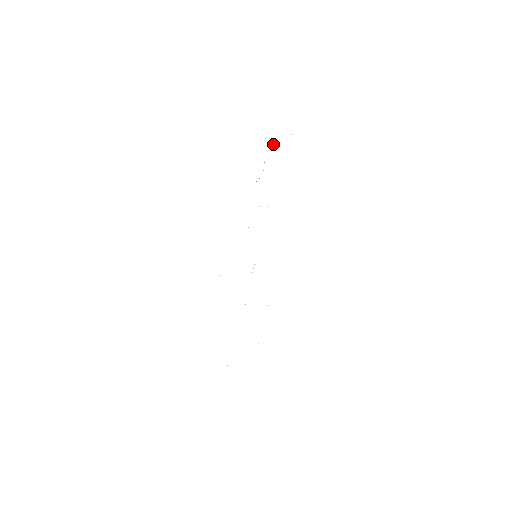
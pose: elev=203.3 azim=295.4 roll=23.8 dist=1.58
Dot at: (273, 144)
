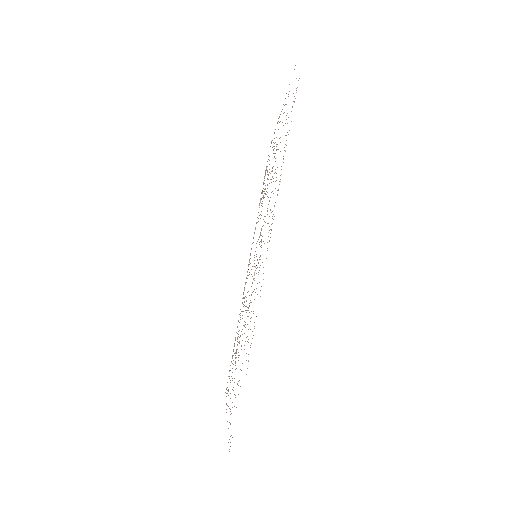
Dot at: (264, 177)
